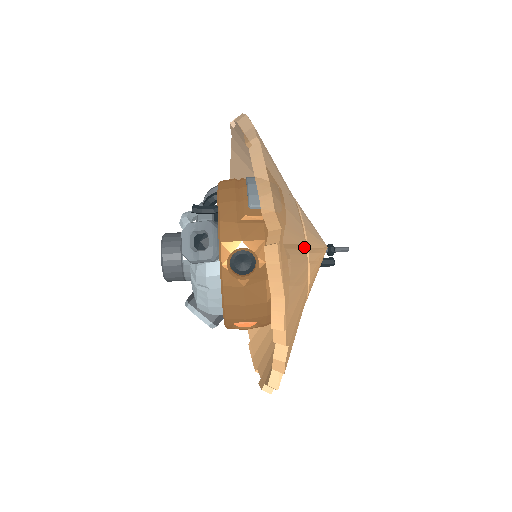
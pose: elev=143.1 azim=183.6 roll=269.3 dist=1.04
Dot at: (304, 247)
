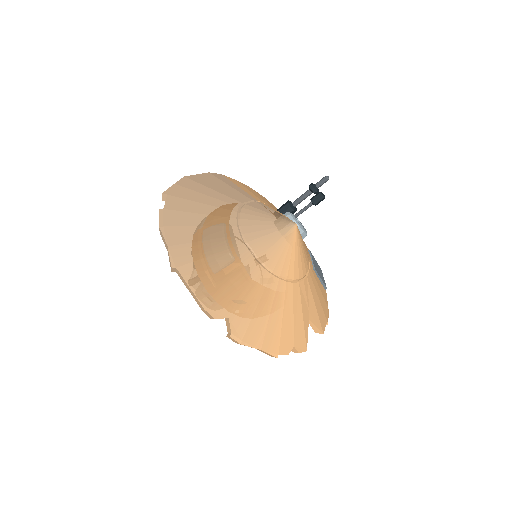
Dot at: (265, 277)
